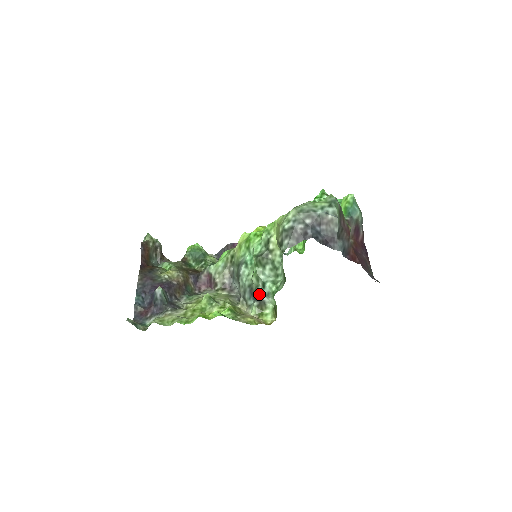
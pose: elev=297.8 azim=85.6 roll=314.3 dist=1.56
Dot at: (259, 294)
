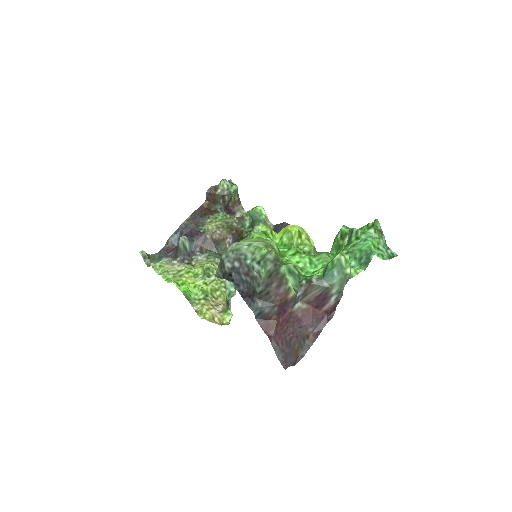
Dot at: occluded
